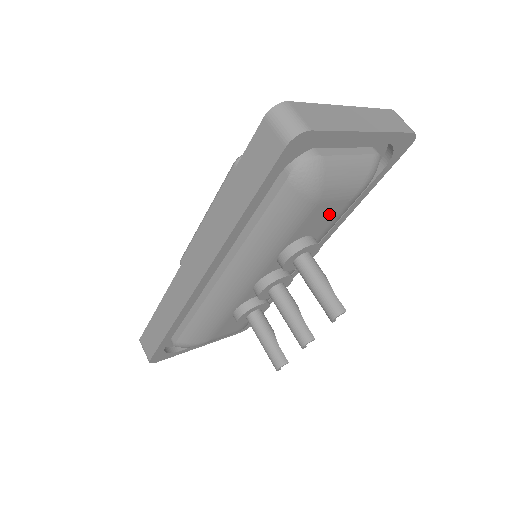
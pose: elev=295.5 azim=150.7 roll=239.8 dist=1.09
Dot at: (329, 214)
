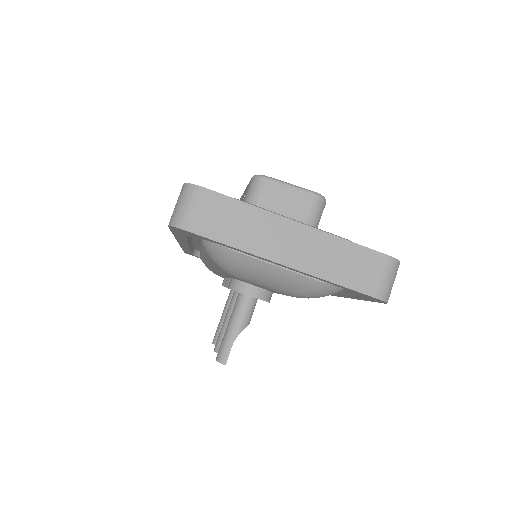
Dot at: occluded
